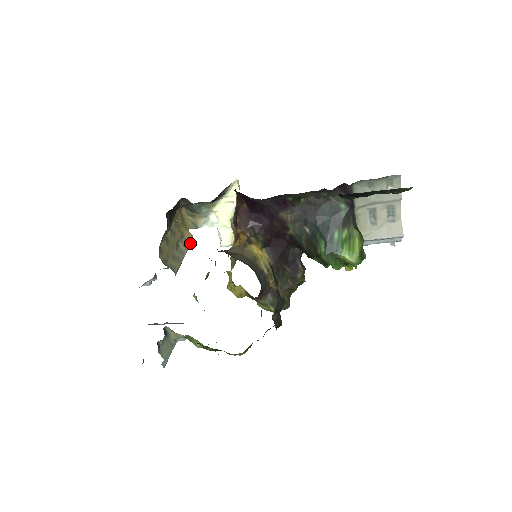
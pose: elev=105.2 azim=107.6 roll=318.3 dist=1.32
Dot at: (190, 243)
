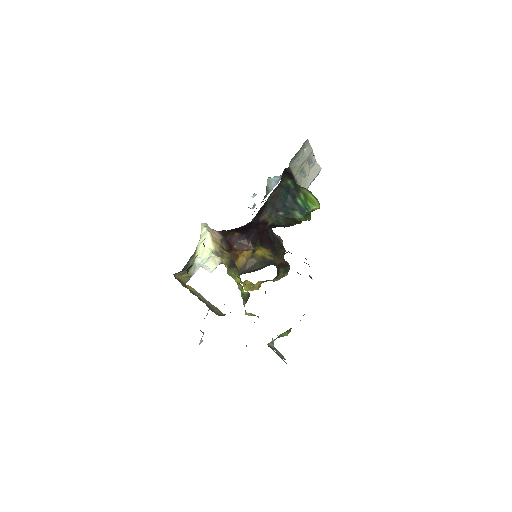
Dot at: (195, 291)
